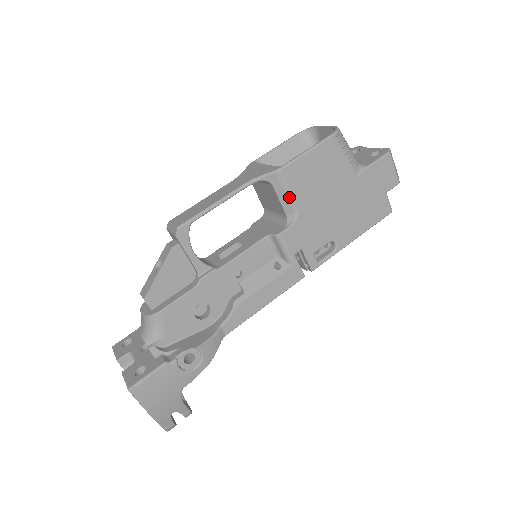
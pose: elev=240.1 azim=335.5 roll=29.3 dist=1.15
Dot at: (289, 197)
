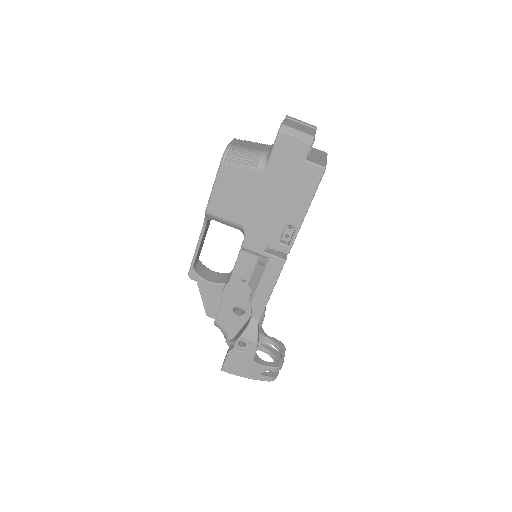
Dot at: (227, 222)
